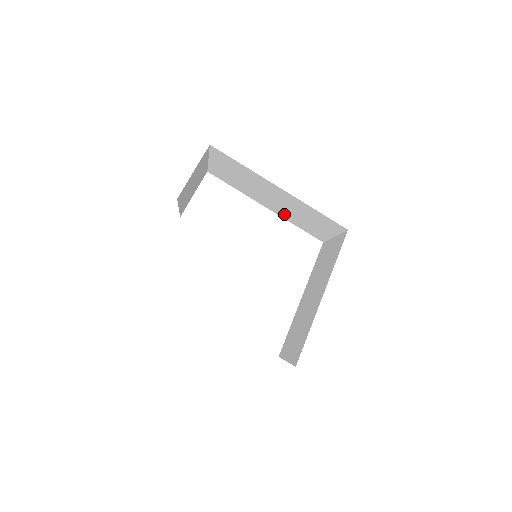
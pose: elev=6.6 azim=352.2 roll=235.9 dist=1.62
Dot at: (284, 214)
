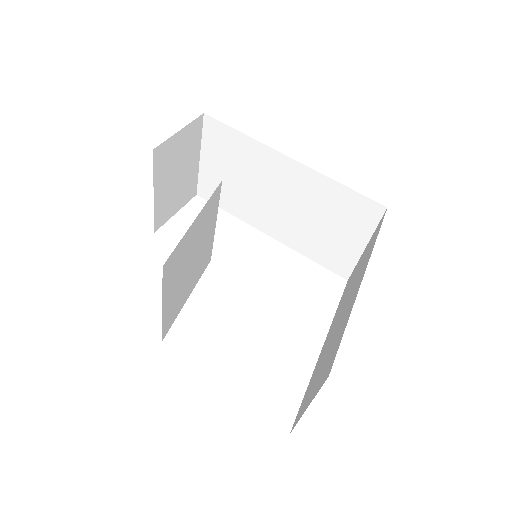
Dot at: (293, 236)
